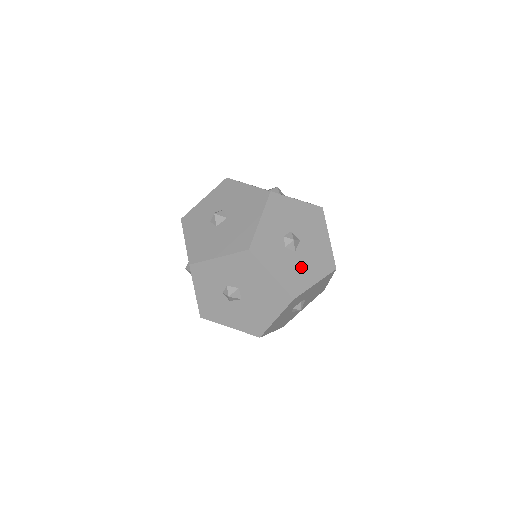
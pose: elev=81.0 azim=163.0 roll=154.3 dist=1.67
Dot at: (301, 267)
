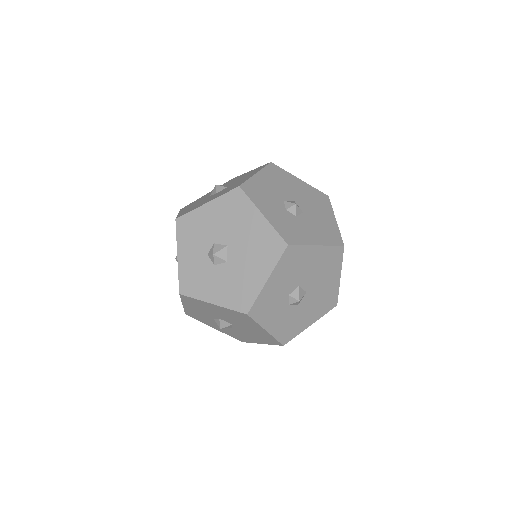
Dot at: (241, 274)
